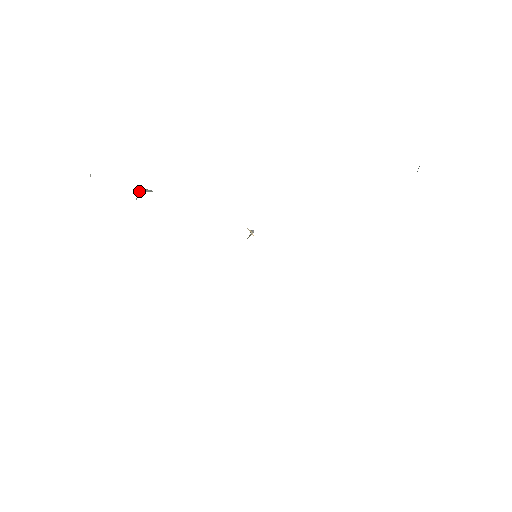
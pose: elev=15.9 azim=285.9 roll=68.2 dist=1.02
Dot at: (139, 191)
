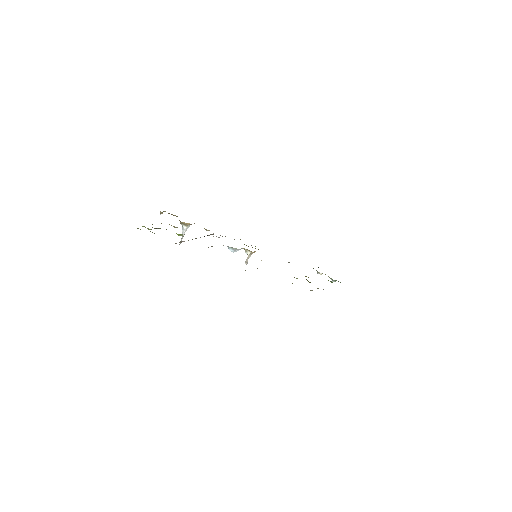
Dot at: occluded
